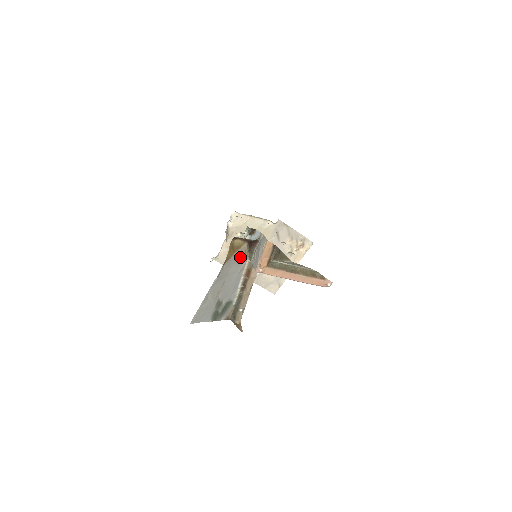
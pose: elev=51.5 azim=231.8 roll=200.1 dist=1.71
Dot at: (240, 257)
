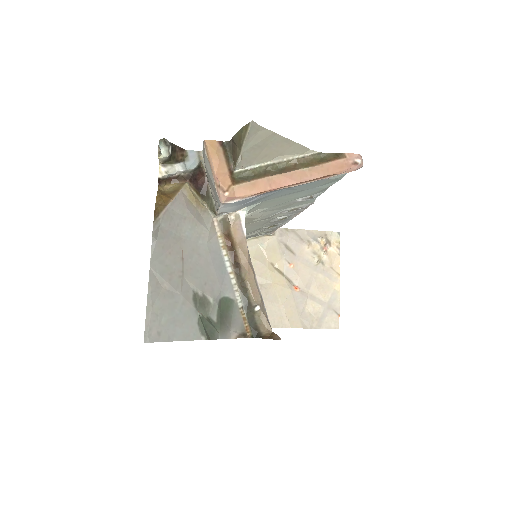
Dot at: (190, 208)
